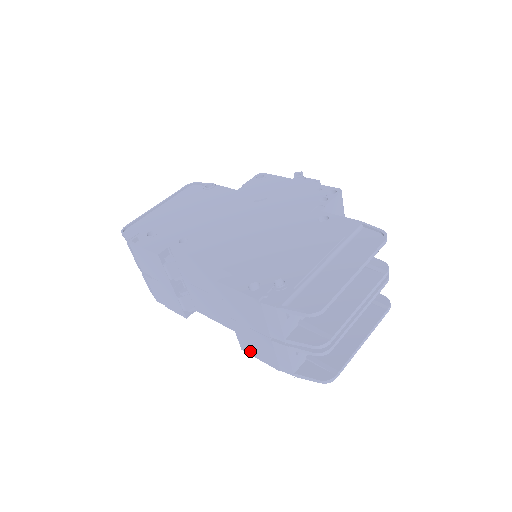
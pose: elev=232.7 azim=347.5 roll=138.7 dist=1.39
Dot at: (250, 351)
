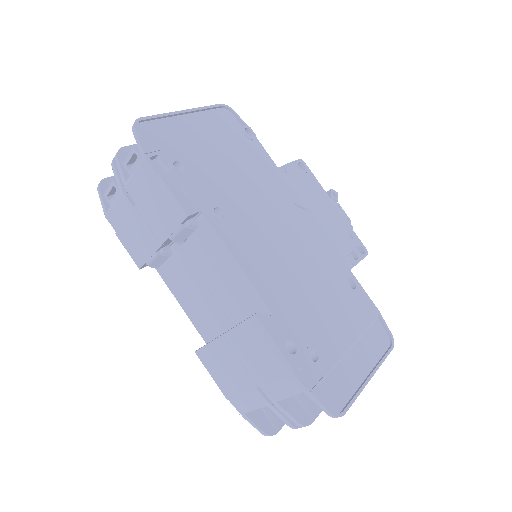
Dot at: (207, 363)
